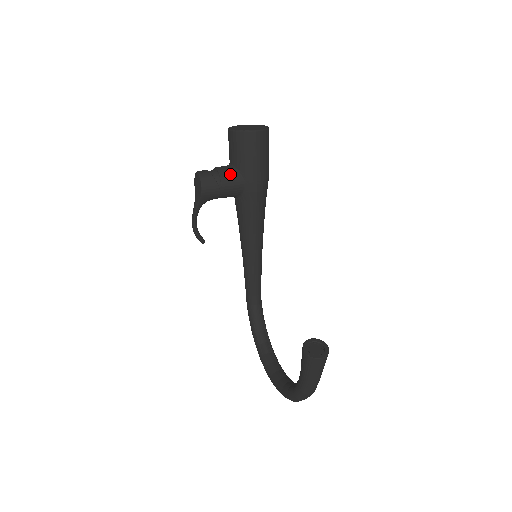
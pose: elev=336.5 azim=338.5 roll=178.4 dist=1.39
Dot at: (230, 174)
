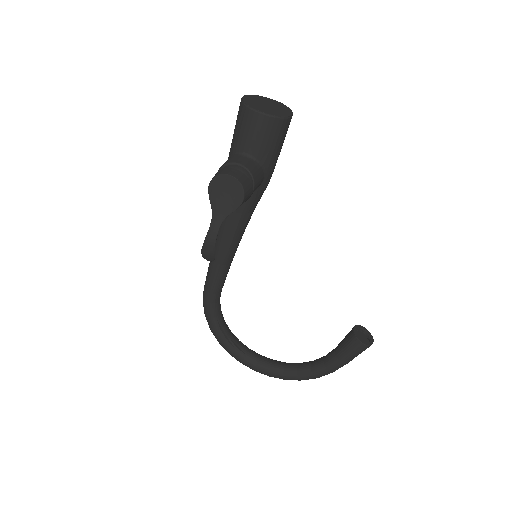
Dot at: (257, 171)
